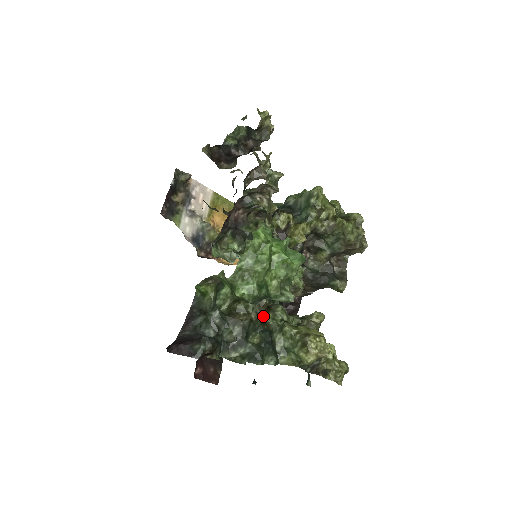
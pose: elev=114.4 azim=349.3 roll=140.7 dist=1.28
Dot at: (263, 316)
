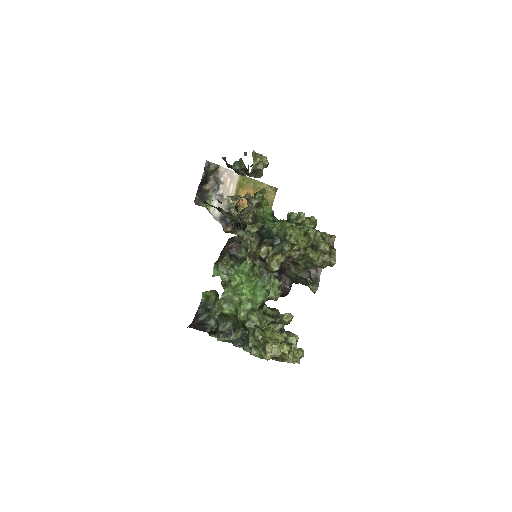
Dot at: (244, 321)
